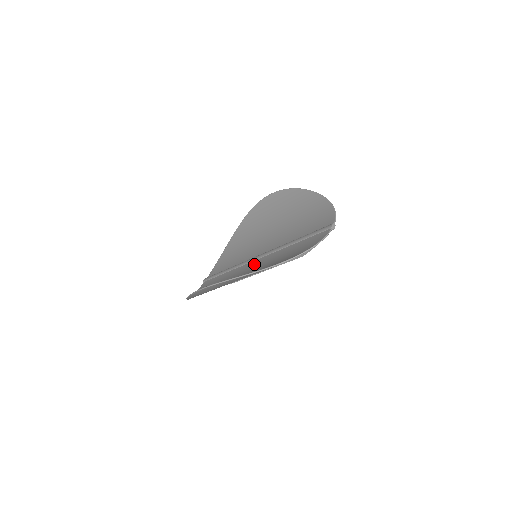
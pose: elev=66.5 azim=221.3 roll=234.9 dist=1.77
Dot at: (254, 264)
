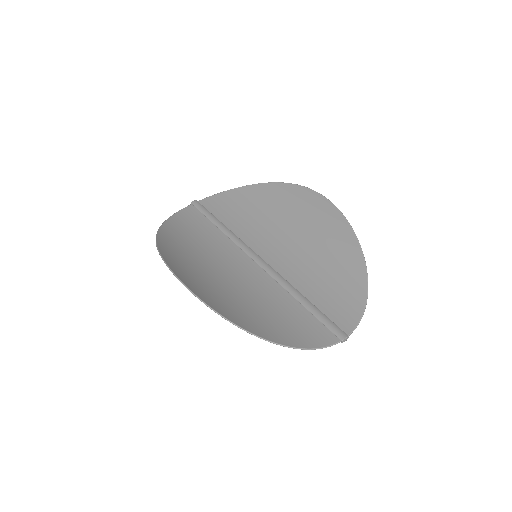
Dot at: (247, 265)
